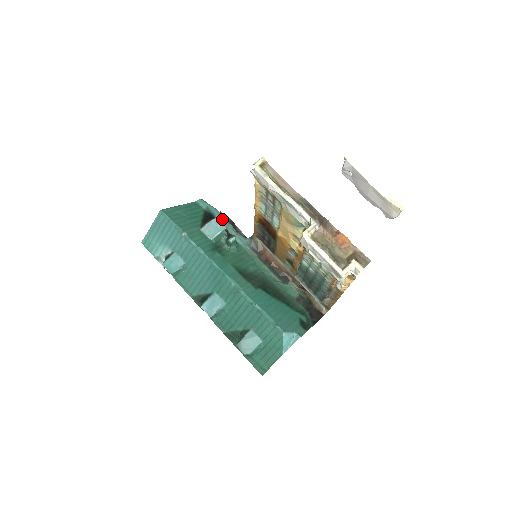
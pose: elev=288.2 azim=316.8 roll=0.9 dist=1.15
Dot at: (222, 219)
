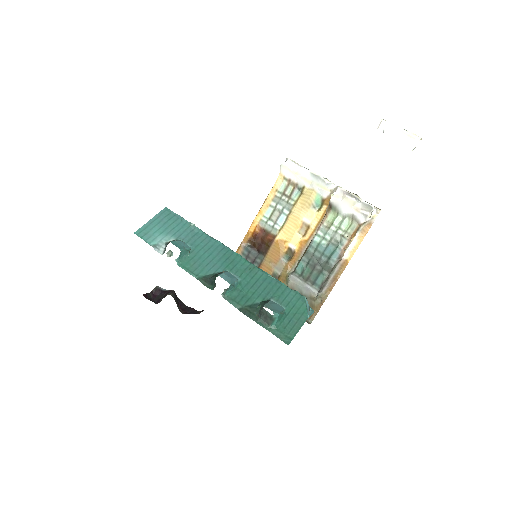
Dot at: occluded
